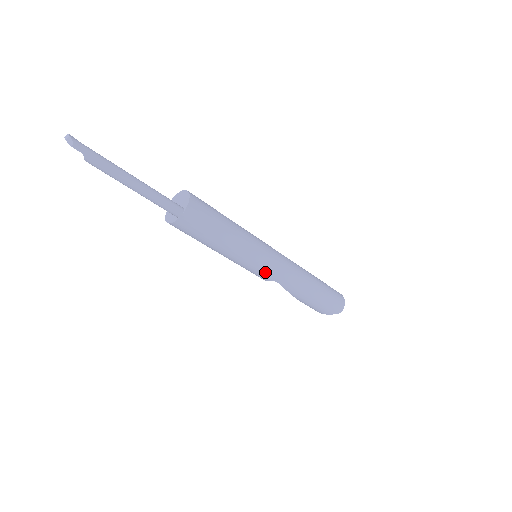
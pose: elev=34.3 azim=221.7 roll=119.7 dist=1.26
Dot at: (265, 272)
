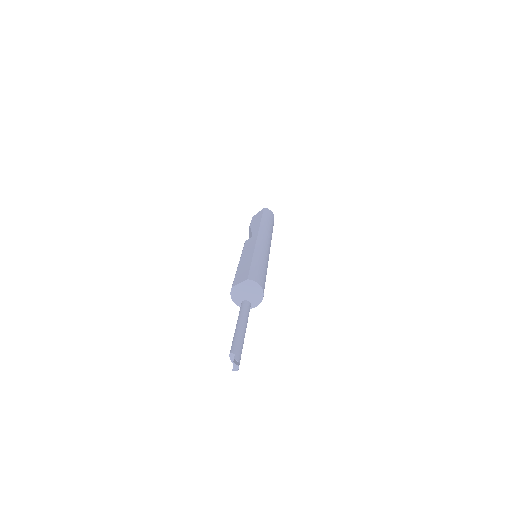
Dot at: occluded
